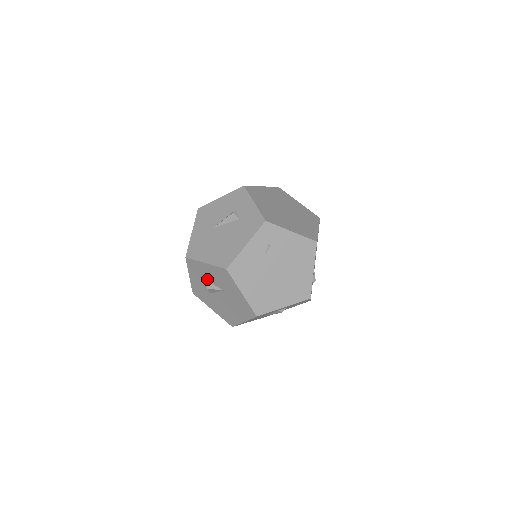
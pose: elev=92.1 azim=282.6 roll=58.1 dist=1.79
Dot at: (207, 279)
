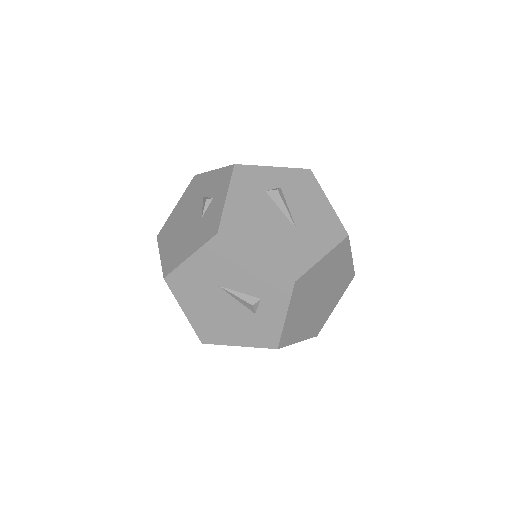
Dot at: occluded
